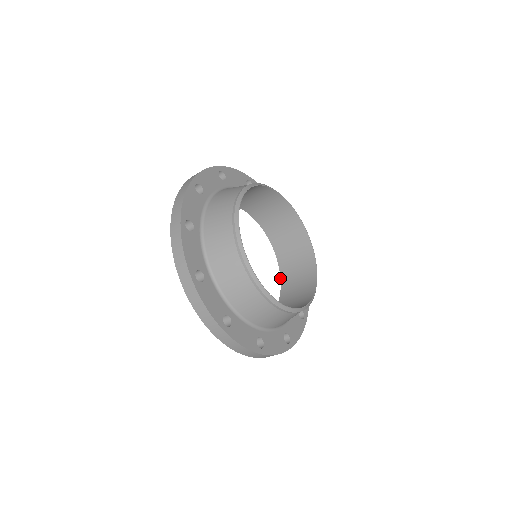
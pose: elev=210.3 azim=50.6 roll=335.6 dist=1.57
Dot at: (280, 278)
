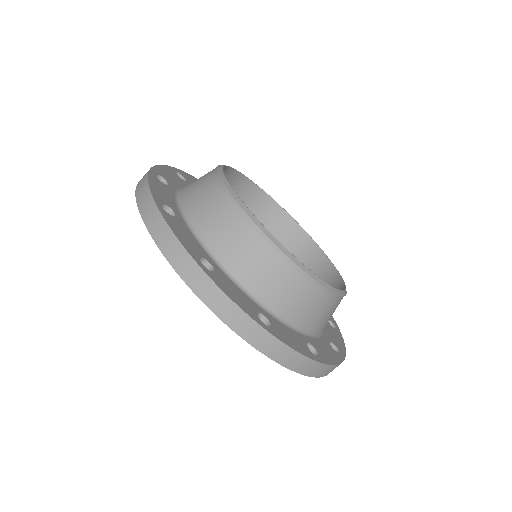
Dot at: occluded
